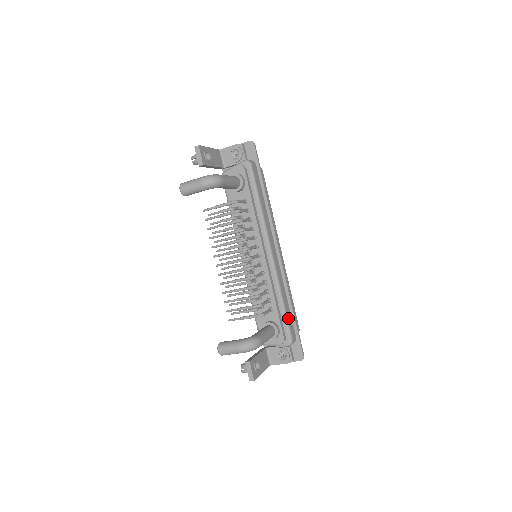
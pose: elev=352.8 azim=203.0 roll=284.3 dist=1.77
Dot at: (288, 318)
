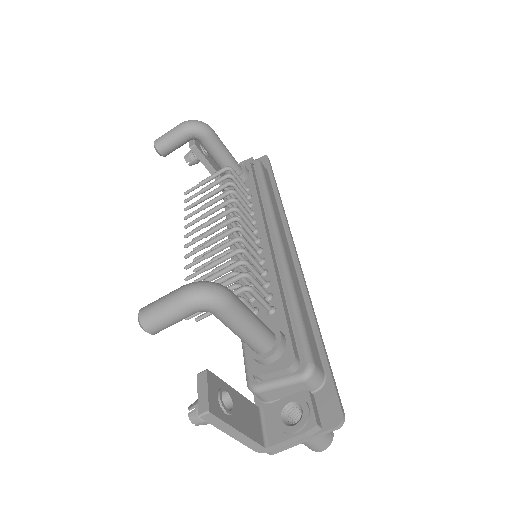
Dot at: (305, 327)
